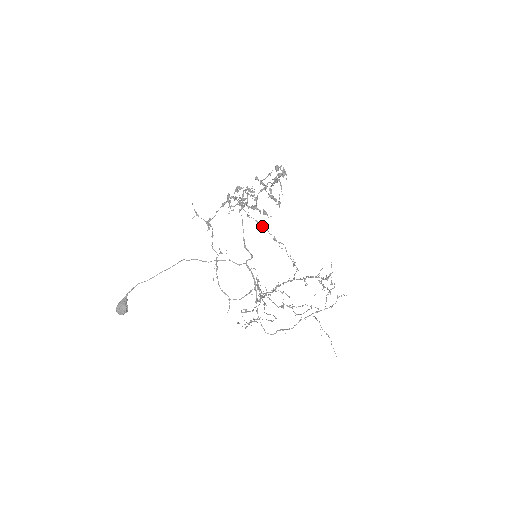
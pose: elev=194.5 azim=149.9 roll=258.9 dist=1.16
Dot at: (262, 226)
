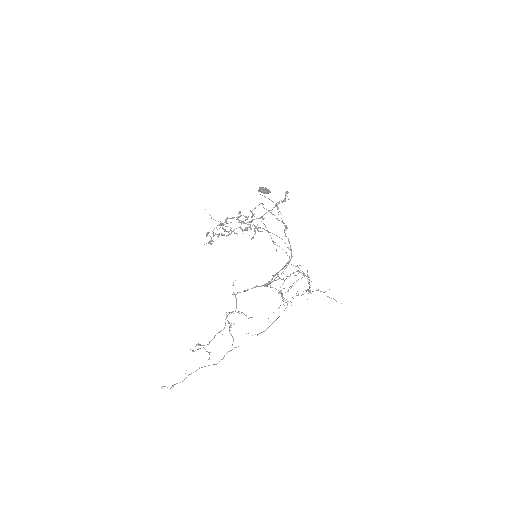
Dot at: occluded
